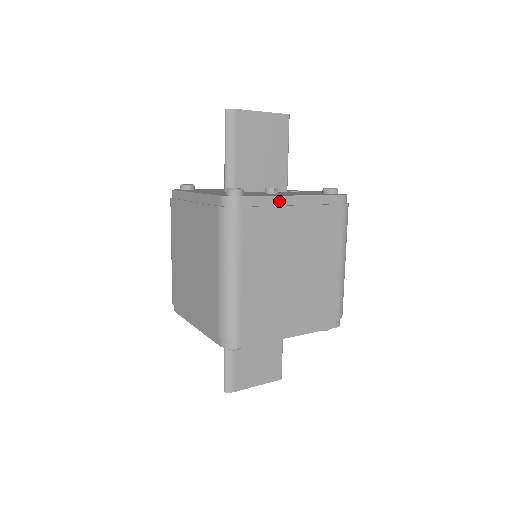
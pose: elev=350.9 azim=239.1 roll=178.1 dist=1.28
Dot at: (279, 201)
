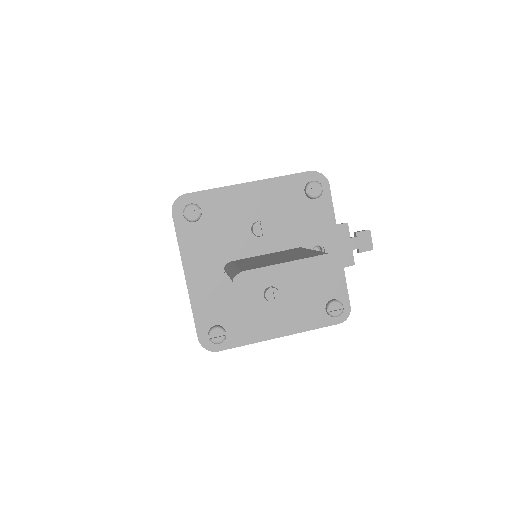
Dot at: (260, 340)
